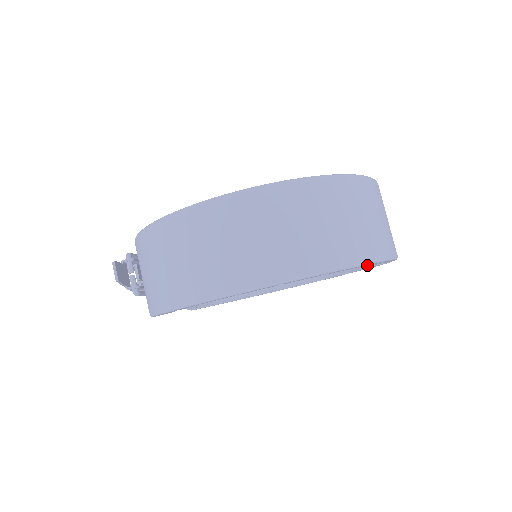
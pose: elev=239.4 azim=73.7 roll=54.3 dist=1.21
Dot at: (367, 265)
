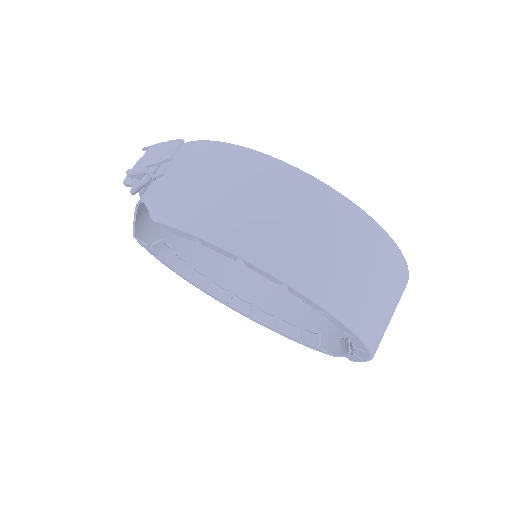
Dot at: (359, 352)
